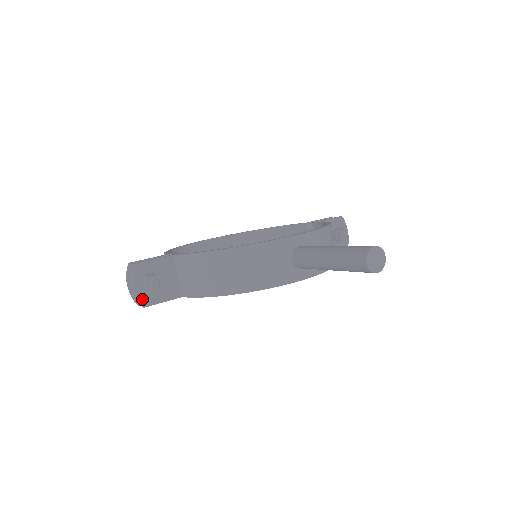
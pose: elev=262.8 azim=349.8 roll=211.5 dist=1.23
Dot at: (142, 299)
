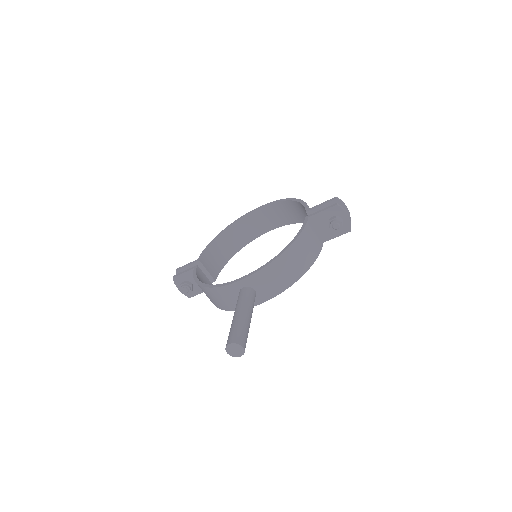
Dot at: (186, 294)
